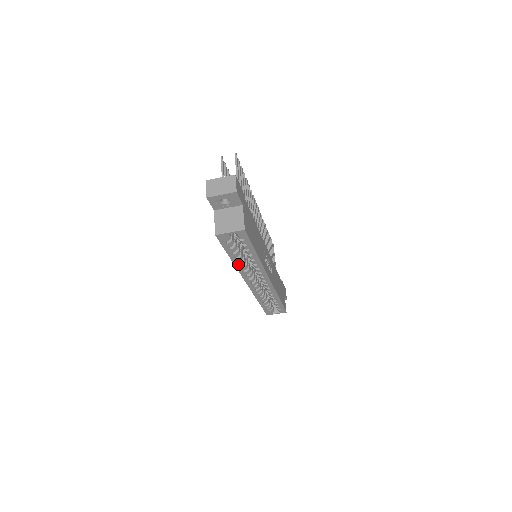
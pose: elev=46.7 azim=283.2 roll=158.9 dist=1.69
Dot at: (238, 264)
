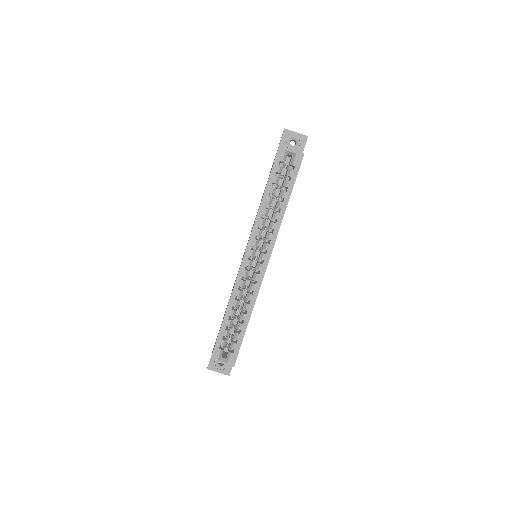
Dot at: (263, 209)
